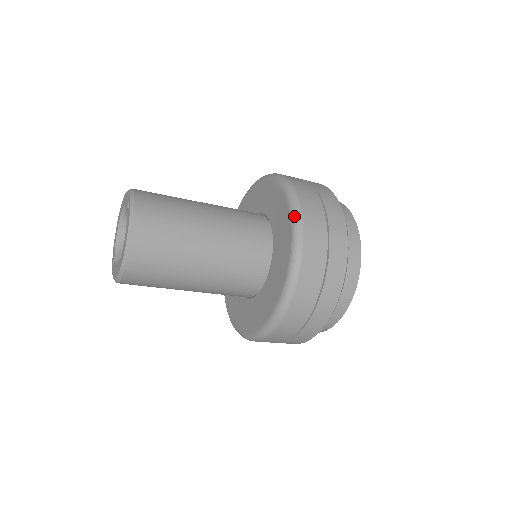
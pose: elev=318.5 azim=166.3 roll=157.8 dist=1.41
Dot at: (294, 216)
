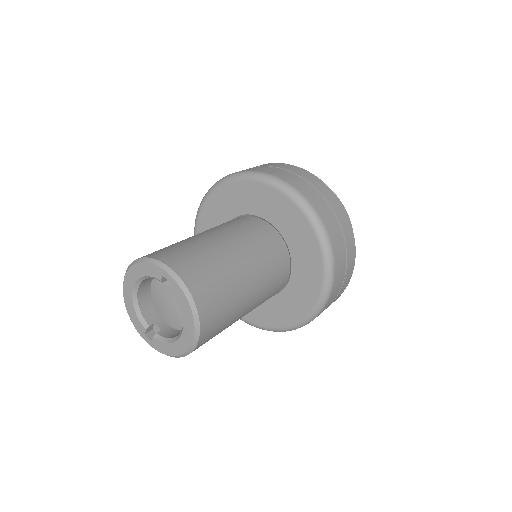
Dot at: (311, 217)
